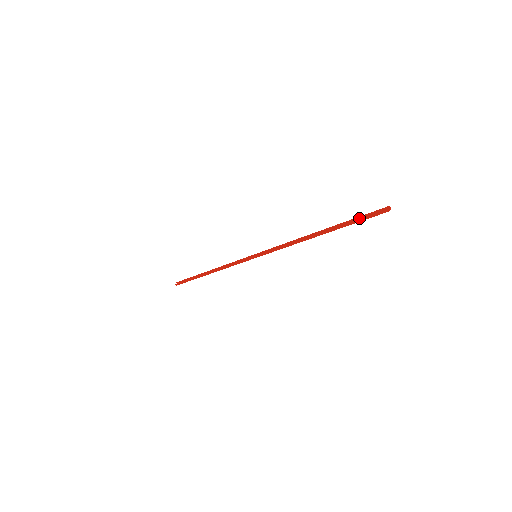
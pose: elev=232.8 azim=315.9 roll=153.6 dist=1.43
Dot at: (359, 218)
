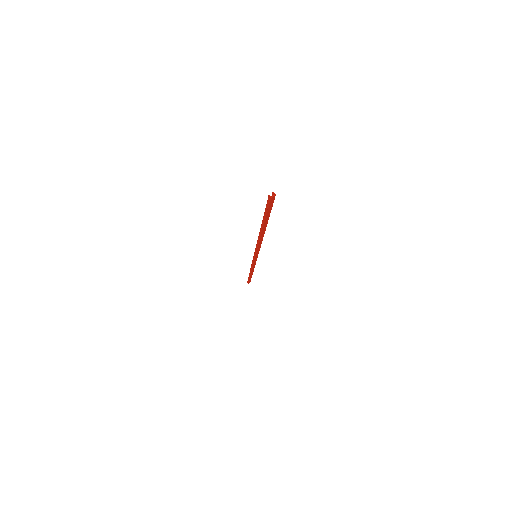
Dot at: (270, 210)
